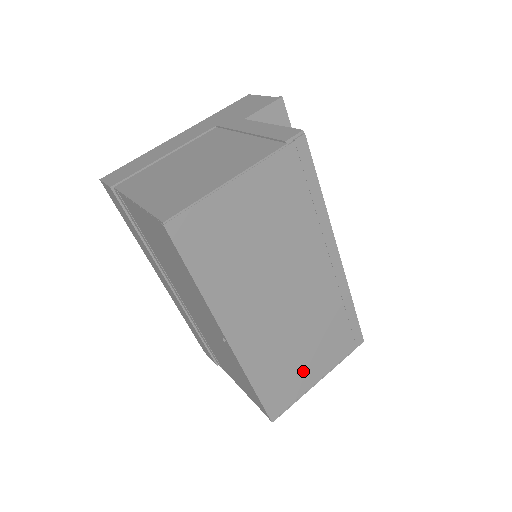
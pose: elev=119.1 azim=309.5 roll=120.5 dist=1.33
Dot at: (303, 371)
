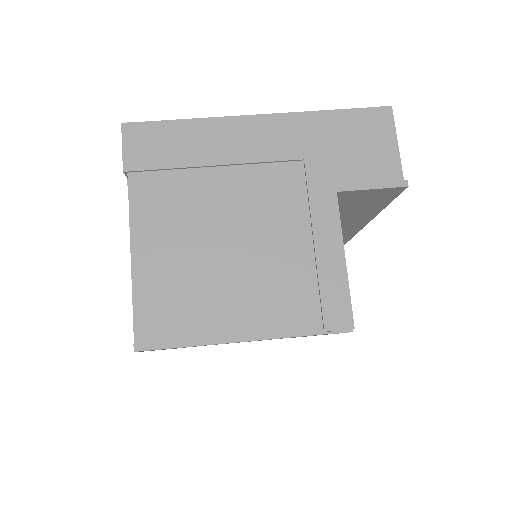
Dot at: occluded
